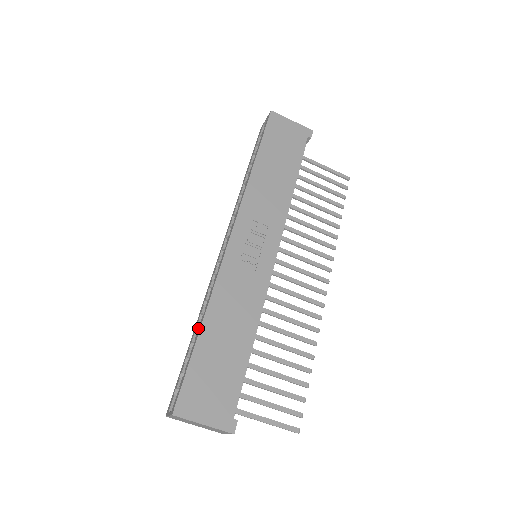
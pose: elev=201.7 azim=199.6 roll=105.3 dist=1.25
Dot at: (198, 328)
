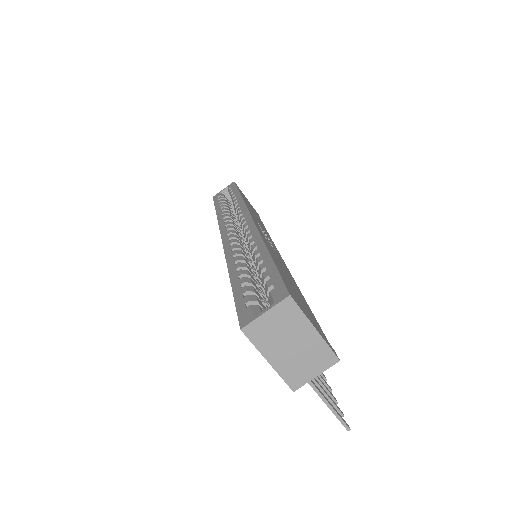
Dot at: (240, 269)
